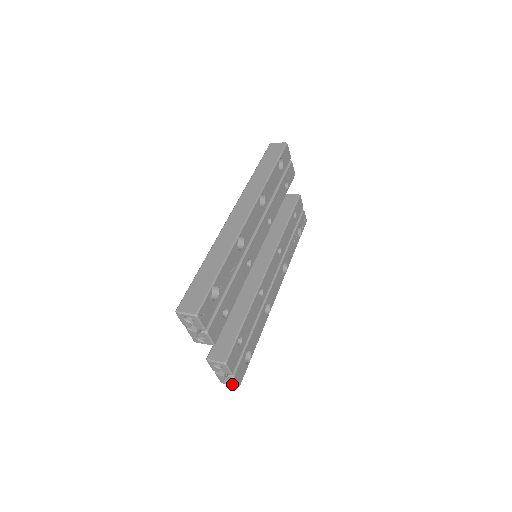
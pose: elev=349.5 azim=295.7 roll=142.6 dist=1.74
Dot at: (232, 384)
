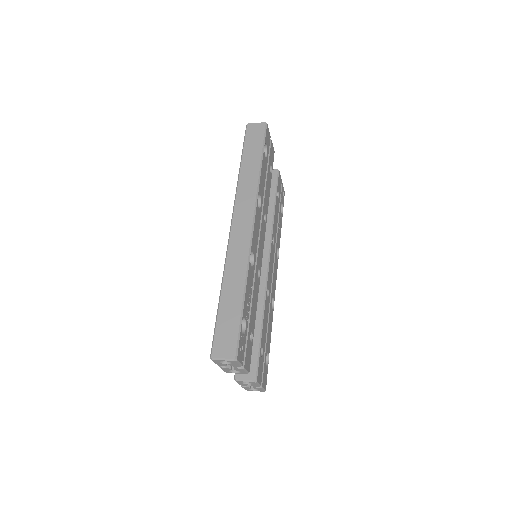
Dot at: occluded
